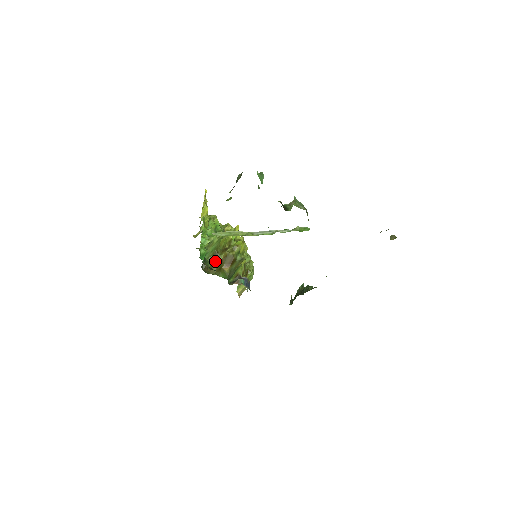
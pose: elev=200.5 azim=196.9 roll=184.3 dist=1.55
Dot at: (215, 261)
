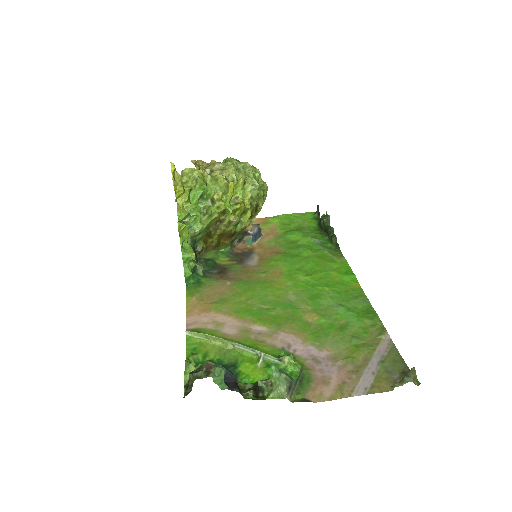
Dot at: (210, 241)
